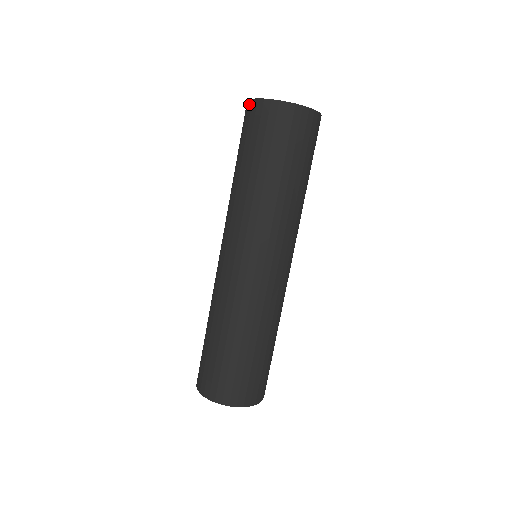
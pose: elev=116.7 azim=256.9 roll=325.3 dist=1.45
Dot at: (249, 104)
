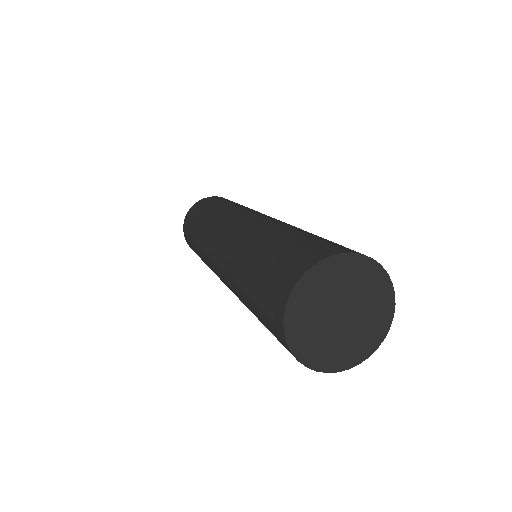
Dot at: (281, 307)
